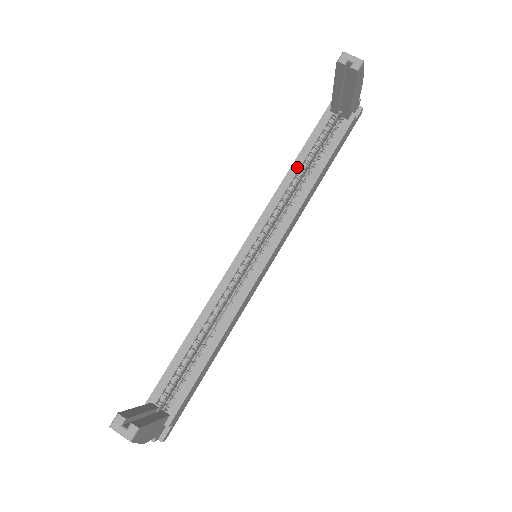
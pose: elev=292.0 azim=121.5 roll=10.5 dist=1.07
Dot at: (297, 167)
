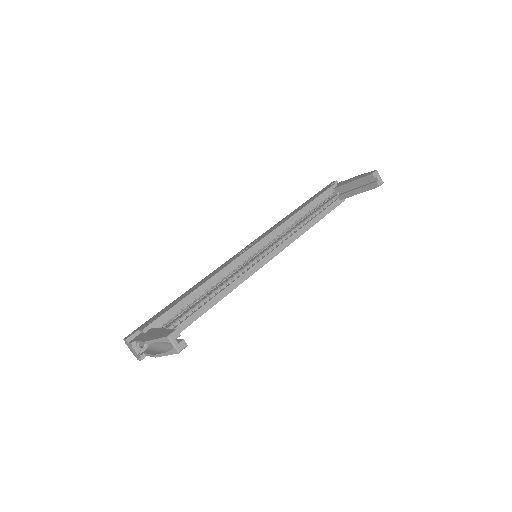
Dot at: (304, 212)
